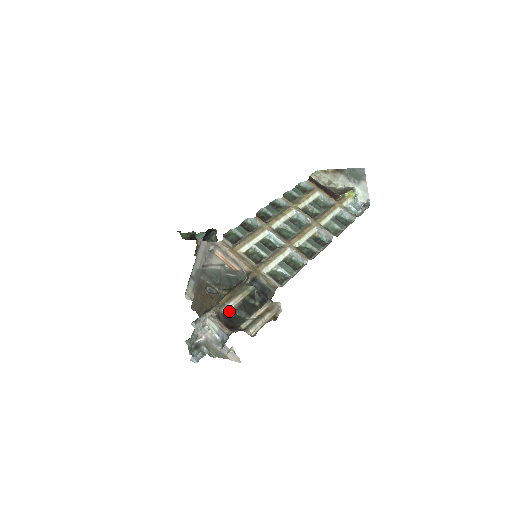
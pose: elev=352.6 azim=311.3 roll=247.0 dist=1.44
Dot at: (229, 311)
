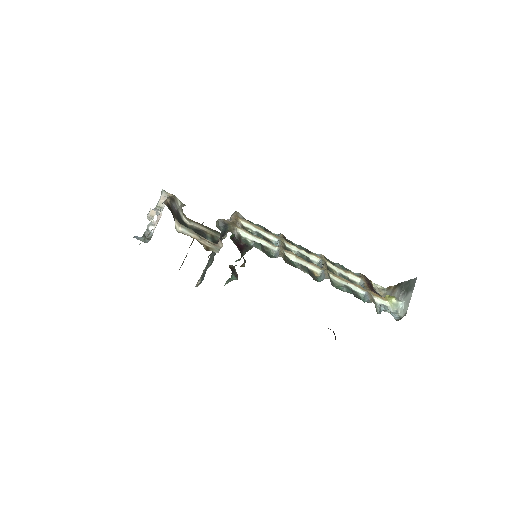
Dot at: (187, 223)
